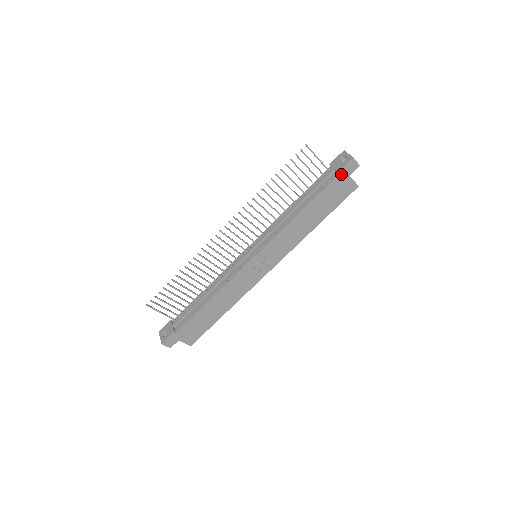
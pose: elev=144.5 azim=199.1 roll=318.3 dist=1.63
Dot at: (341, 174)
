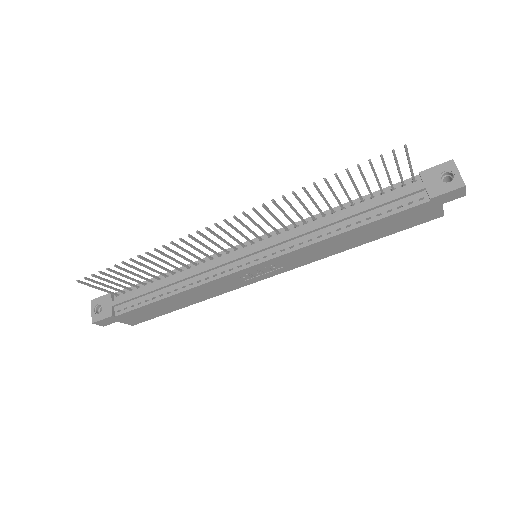
Dot at: (433, 201)
